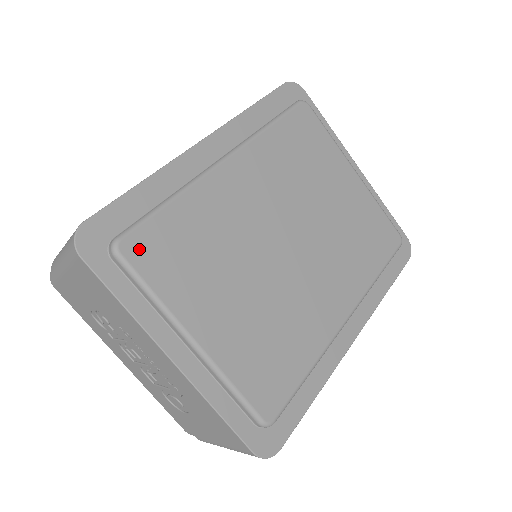
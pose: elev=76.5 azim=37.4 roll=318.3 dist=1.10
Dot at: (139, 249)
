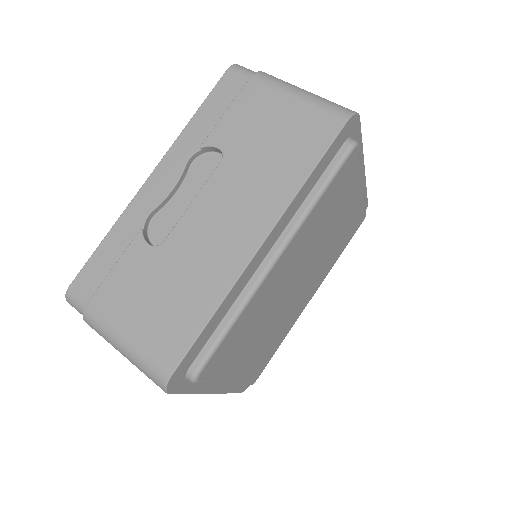
Dot at: (209, 369)
